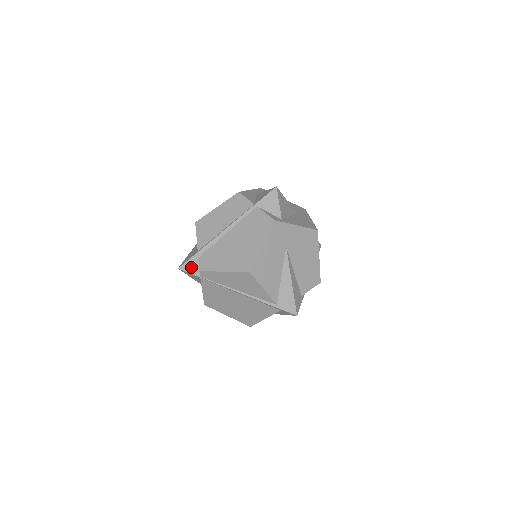
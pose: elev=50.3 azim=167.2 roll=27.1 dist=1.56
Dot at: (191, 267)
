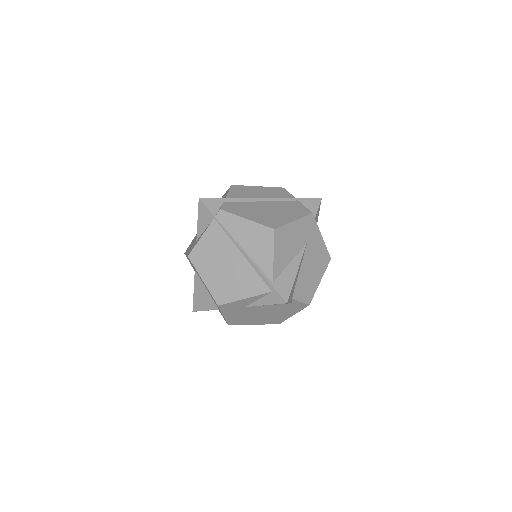
Dot at: (212, 205)
